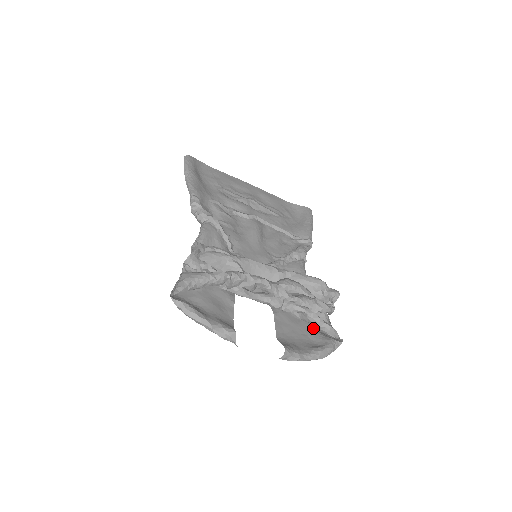
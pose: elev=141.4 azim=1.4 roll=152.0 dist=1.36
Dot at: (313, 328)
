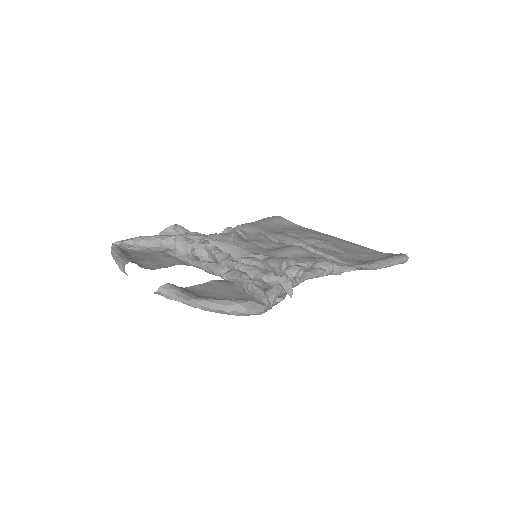
Dot at: occluded
